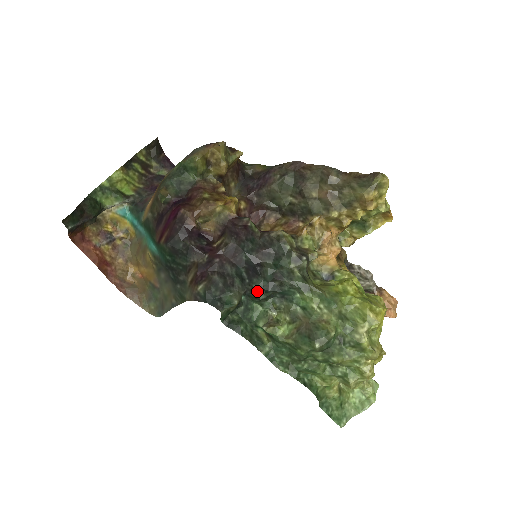
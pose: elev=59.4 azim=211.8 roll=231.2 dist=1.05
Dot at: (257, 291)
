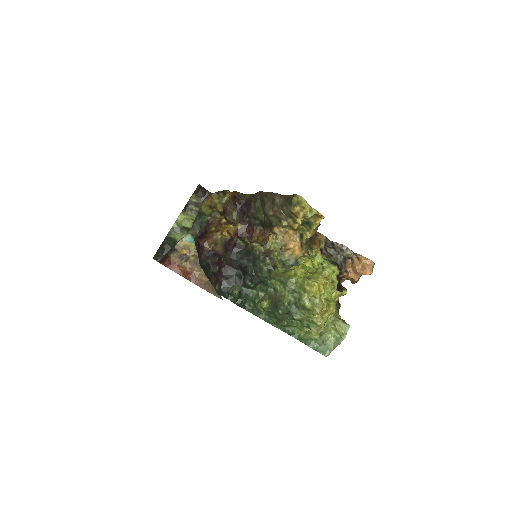
Dot at: (248, 283)
